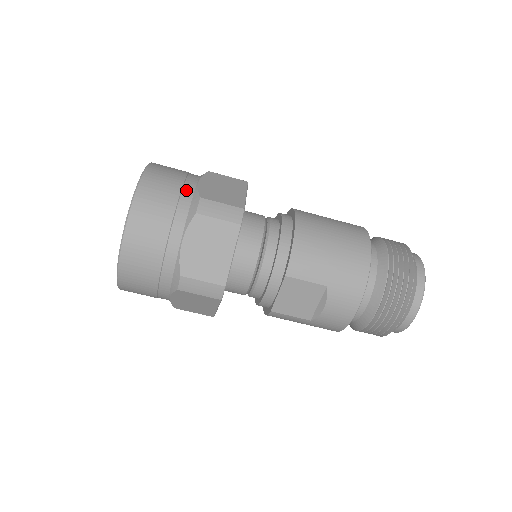
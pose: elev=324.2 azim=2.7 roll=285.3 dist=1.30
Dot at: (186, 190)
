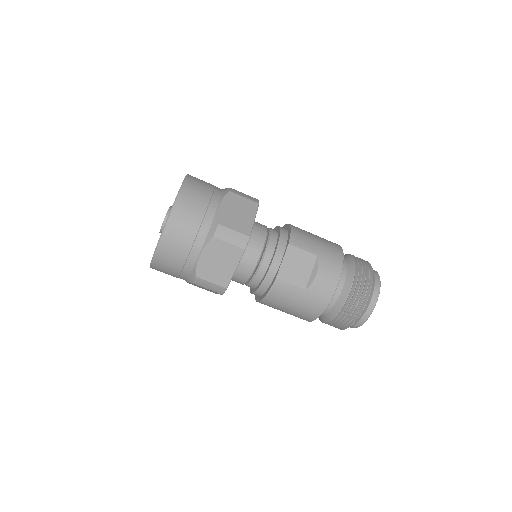
Dot at: (217, 187)
